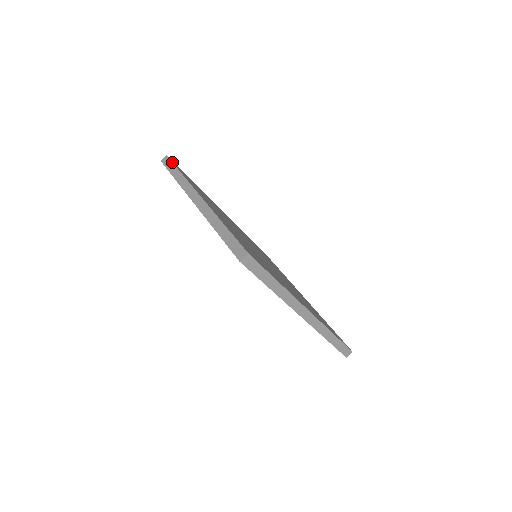
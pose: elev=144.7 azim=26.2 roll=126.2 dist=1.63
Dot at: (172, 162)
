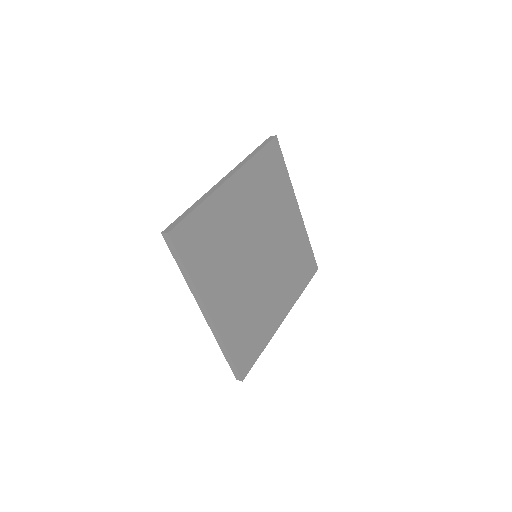
Dot at: (268, 143)
